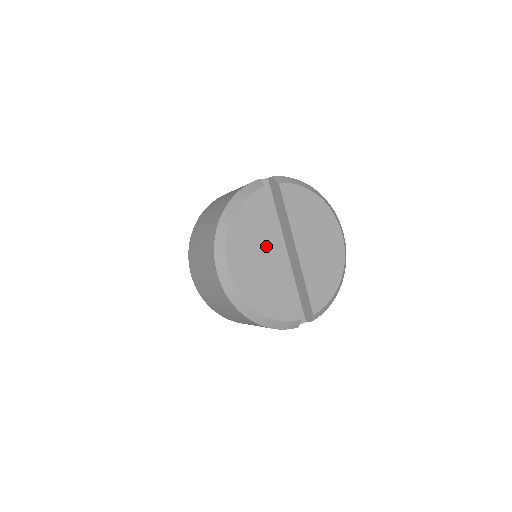
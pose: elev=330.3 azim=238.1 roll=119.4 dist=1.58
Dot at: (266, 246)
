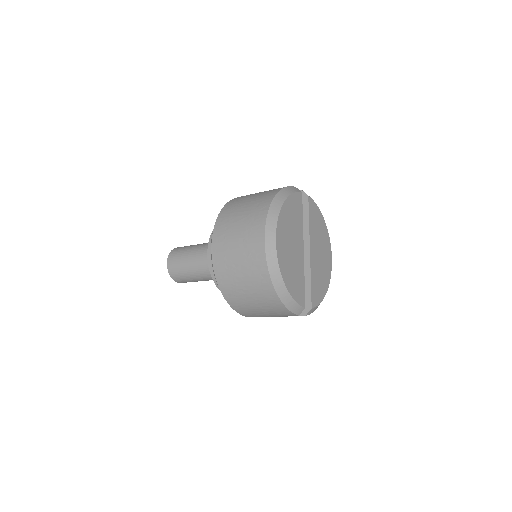
Dot at: (296, 237)
